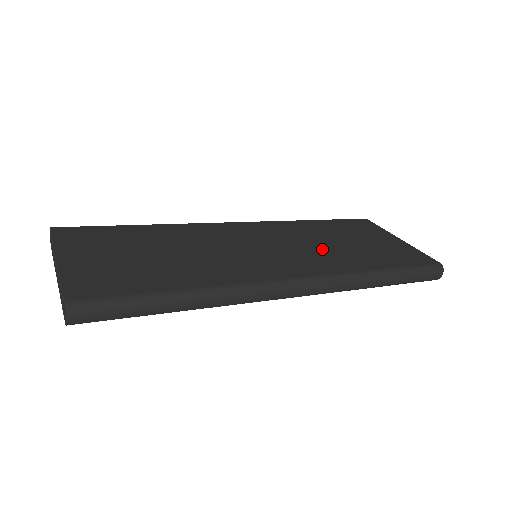
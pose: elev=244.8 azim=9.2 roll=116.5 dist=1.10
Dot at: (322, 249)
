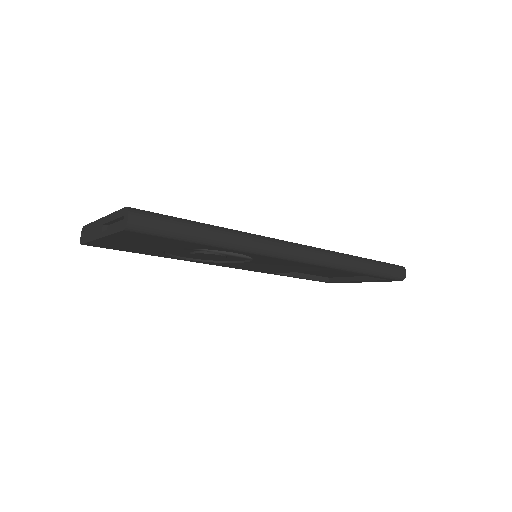
Dot at: occluded
